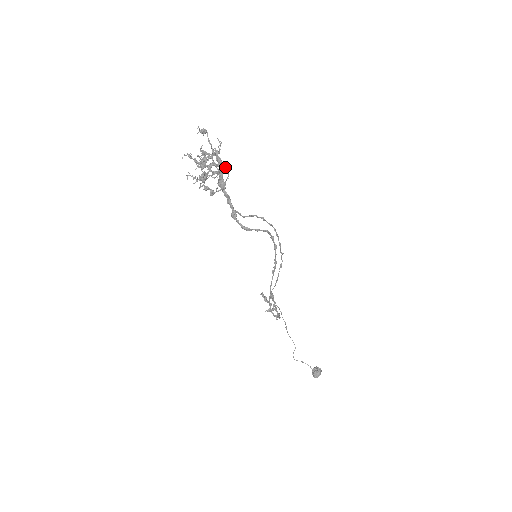
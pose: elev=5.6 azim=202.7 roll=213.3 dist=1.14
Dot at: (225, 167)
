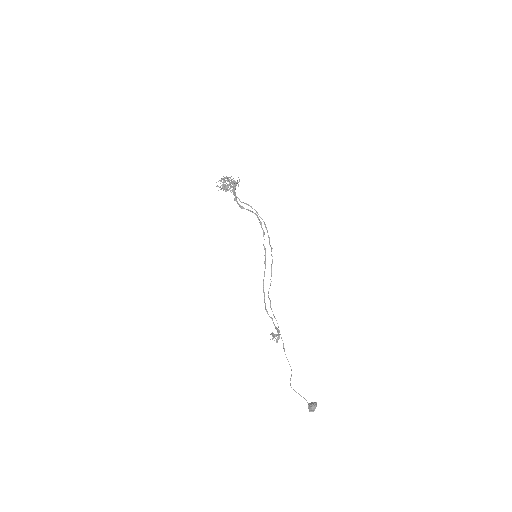
Dot at: occluded
